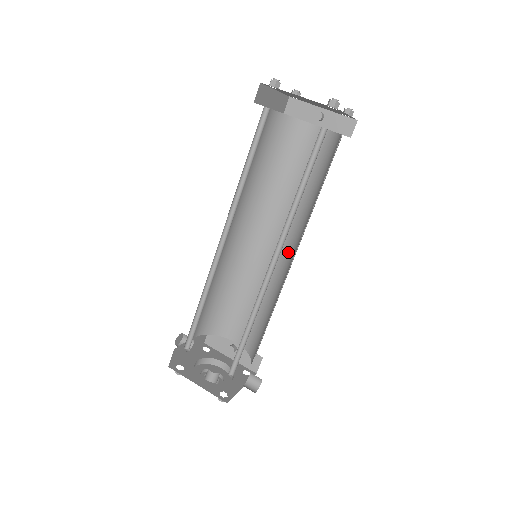
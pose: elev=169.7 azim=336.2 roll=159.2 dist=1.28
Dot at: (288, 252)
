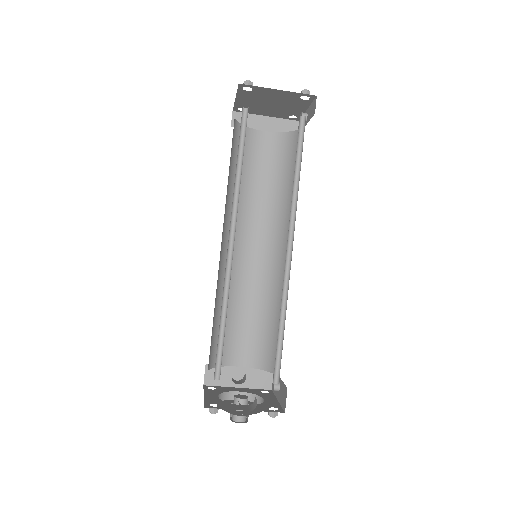
Dot at: (288, 248)
